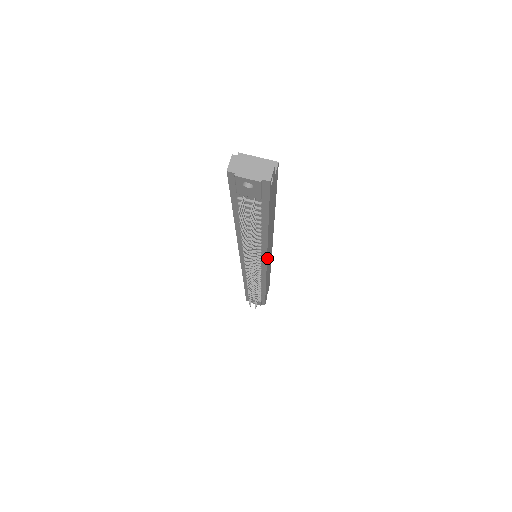
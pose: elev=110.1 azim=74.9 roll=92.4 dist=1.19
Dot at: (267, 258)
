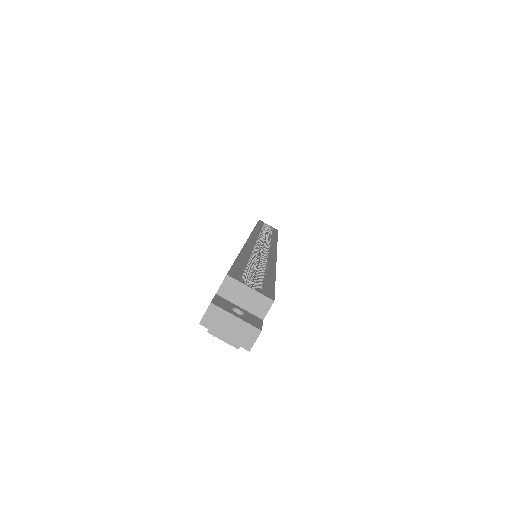
Dot at: occluded
